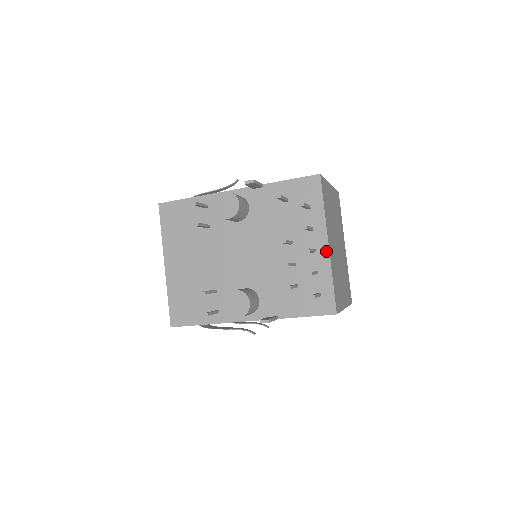
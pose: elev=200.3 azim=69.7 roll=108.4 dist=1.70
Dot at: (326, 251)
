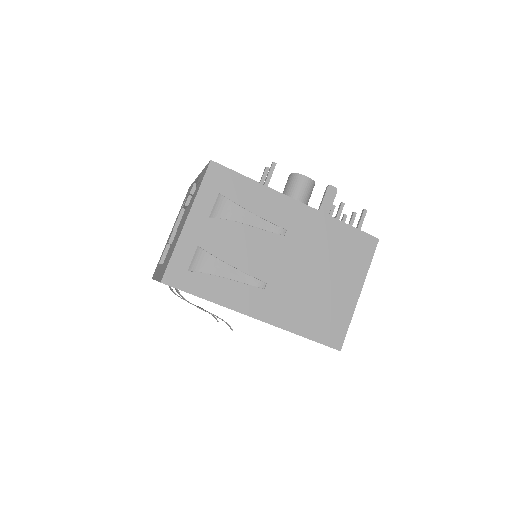
Dot at: occluded
